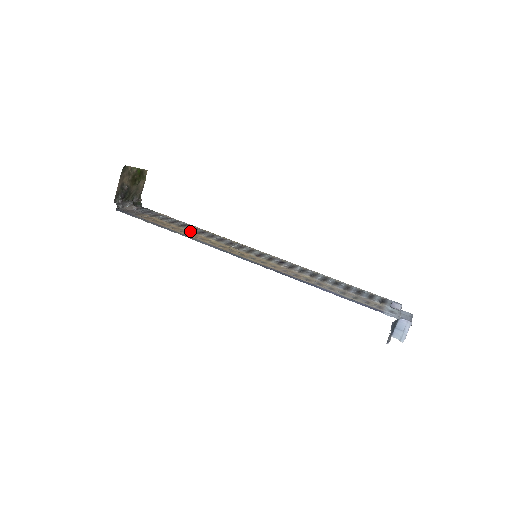
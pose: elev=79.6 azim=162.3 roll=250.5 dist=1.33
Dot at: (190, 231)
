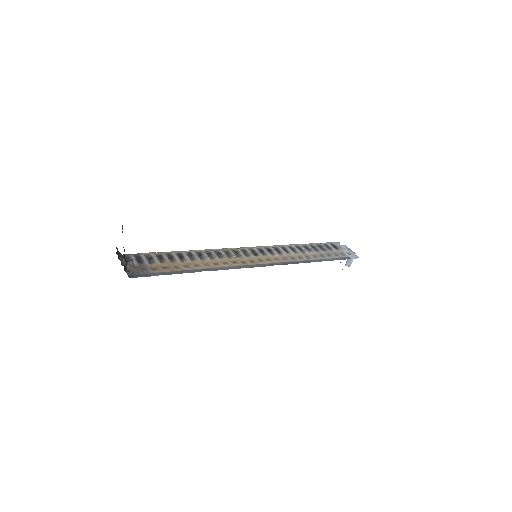
Dot at: (197, 261)
